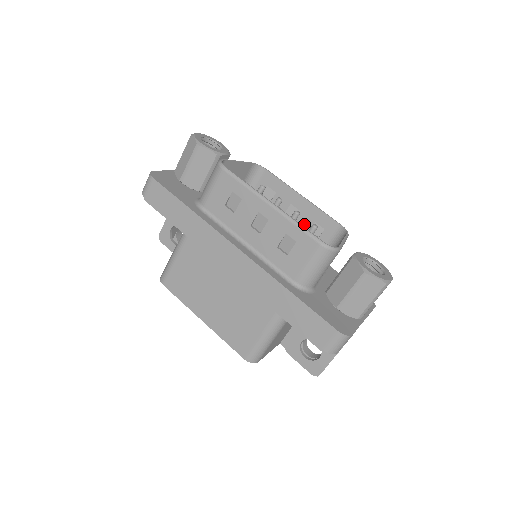
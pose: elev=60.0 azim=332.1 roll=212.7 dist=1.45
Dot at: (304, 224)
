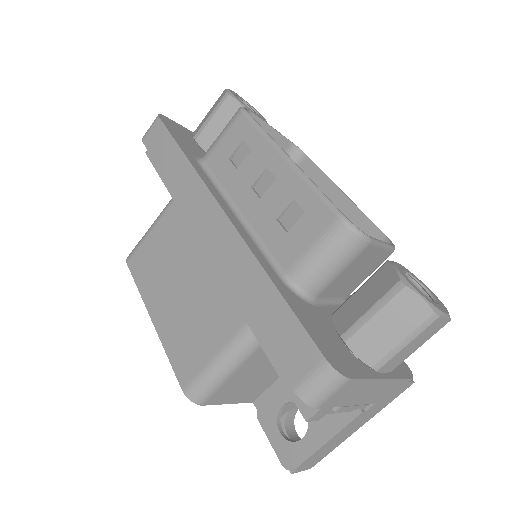
Dot at: occluded
